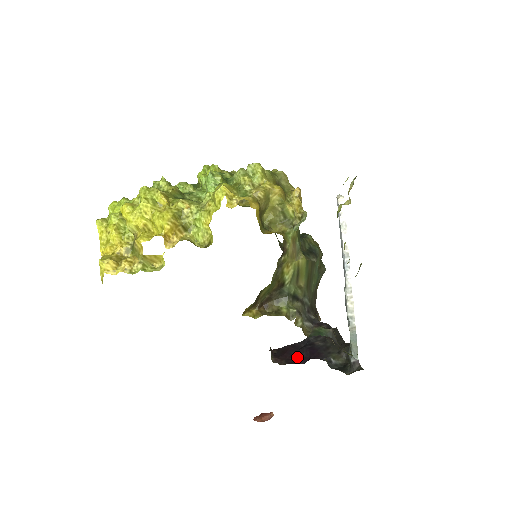
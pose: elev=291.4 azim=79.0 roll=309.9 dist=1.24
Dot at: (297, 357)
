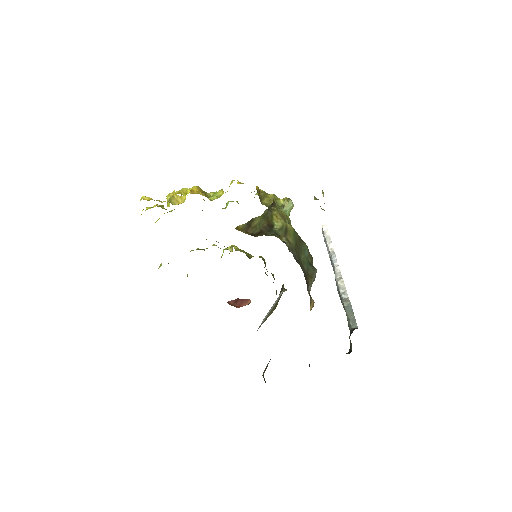
Dot at: occluded
